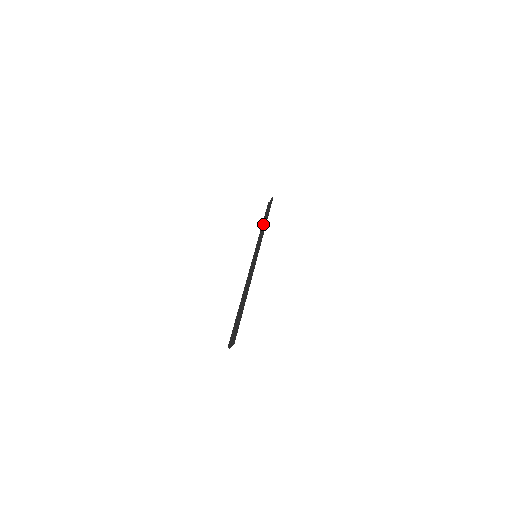
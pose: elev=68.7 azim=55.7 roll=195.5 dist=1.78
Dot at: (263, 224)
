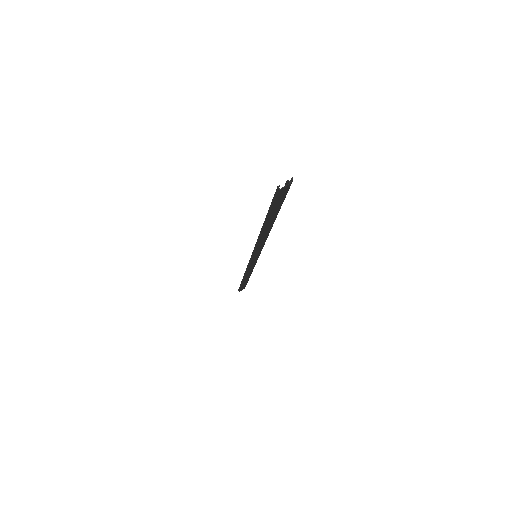
Dot at: (244, 279)
